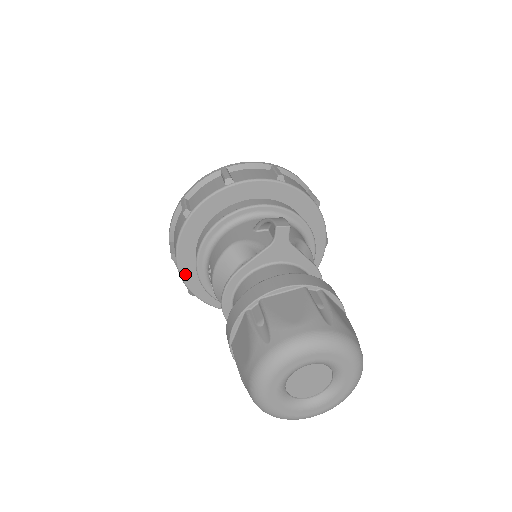
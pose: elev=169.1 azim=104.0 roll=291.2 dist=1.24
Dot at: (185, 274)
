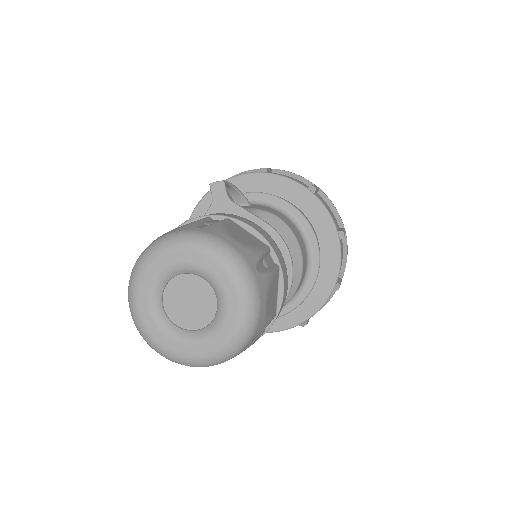
Dot at: occluded
